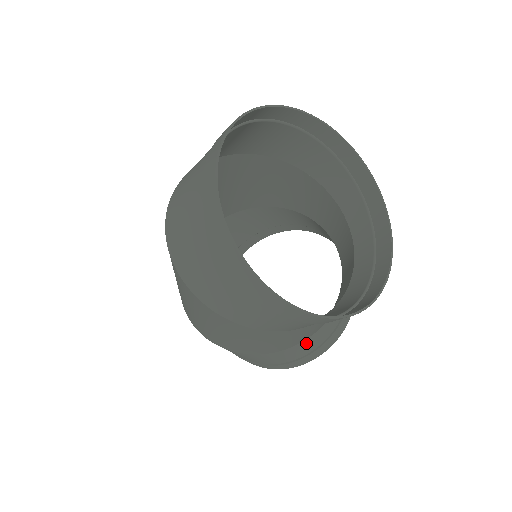
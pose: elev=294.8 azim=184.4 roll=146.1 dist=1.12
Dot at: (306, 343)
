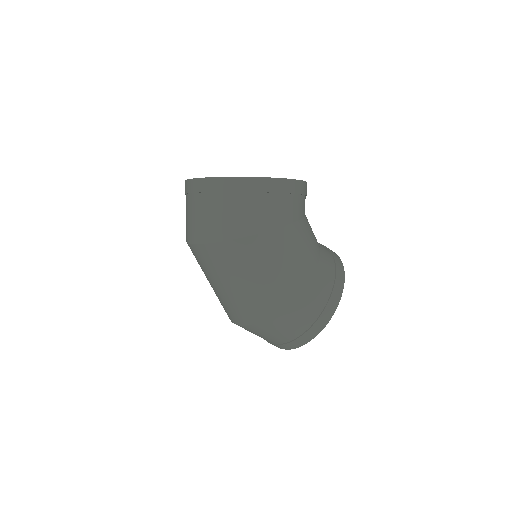
Dot at: (323, 263)
